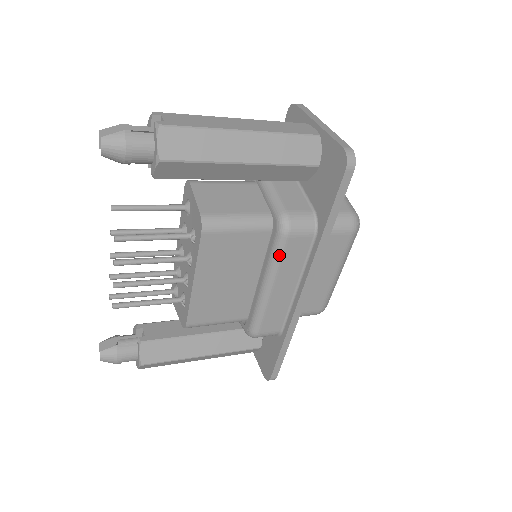
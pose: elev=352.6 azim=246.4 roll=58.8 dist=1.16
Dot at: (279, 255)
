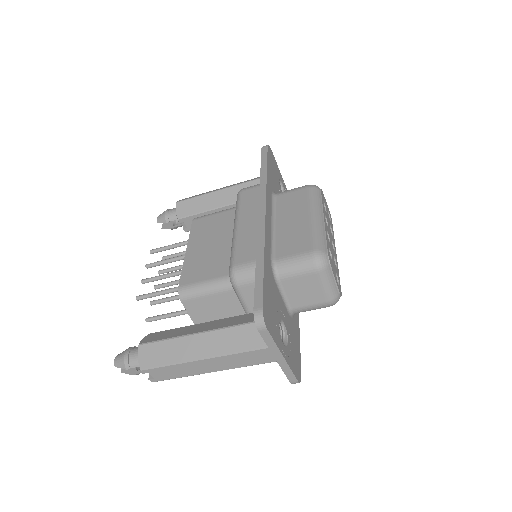
Dot at: (238, 204)
